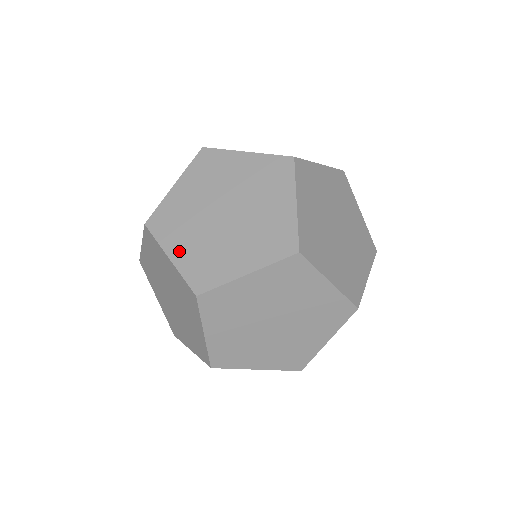
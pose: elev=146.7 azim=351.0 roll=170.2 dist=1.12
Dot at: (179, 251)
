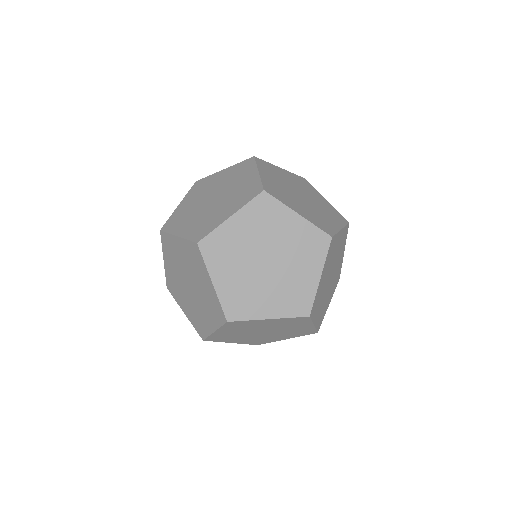
Dot at: (184, 230)
